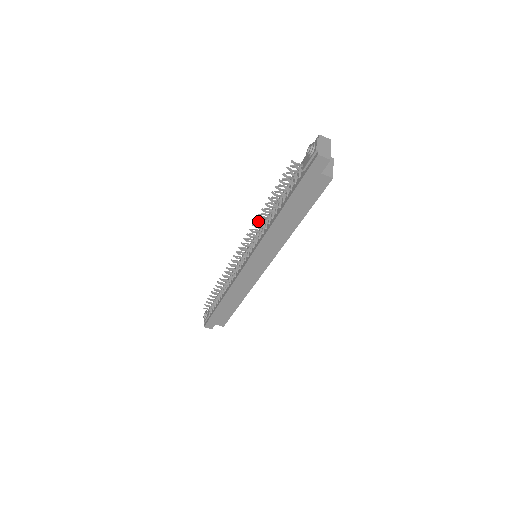
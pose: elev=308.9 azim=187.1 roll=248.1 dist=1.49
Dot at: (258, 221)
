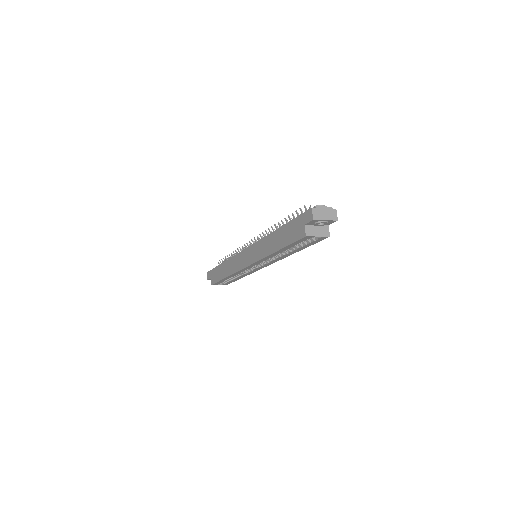
Dot at: occluded
